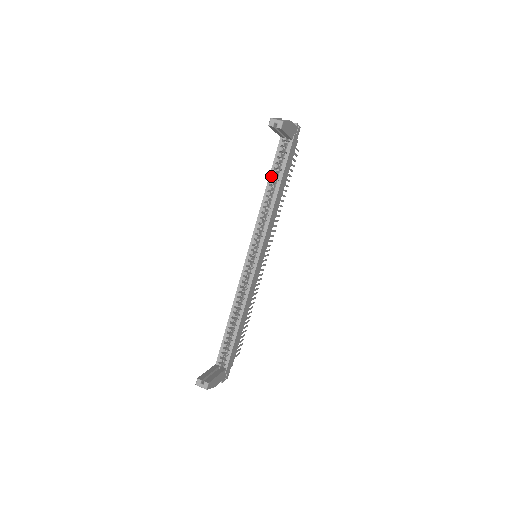
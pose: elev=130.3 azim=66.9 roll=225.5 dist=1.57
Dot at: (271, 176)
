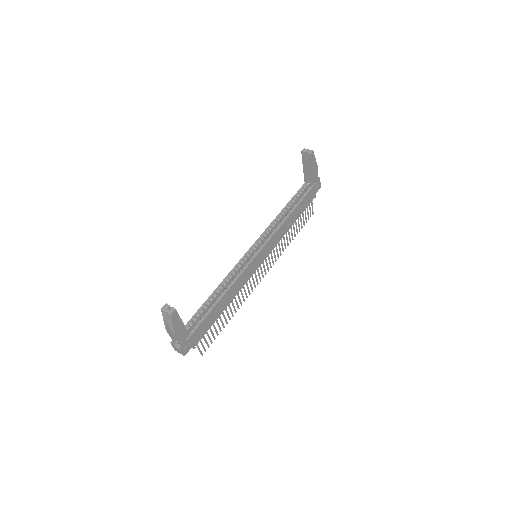
Dot at: (289, 203)
